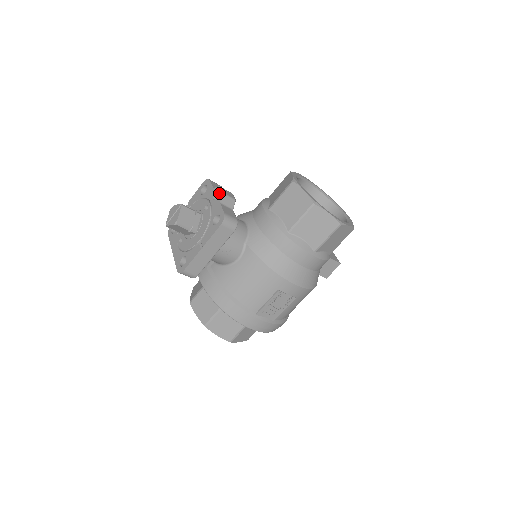
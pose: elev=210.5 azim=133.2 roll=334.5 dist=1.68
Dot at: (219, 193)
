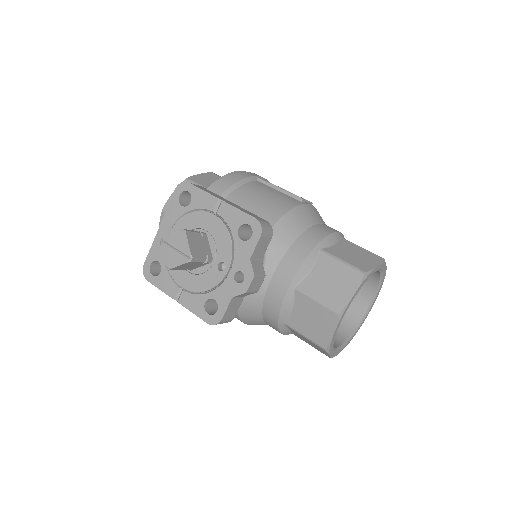
Dot at: (244, 284)
